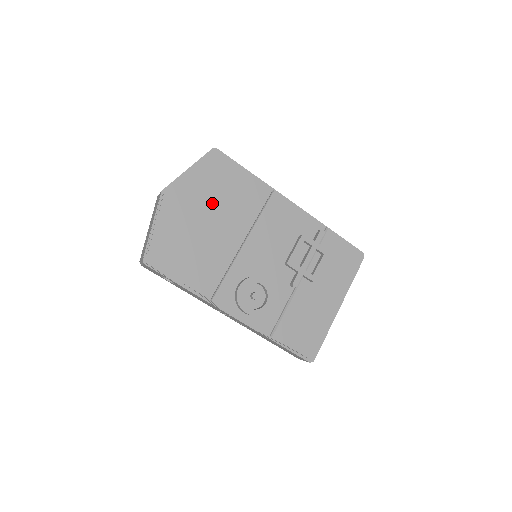
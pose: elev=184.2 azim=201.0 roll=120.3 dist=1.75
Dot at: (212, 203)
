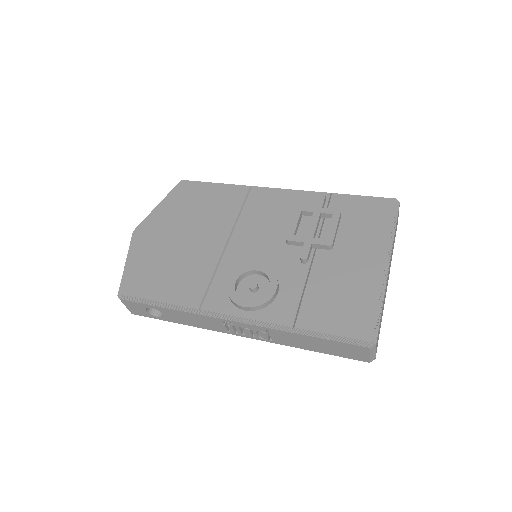
Dot at: (185, 221)
